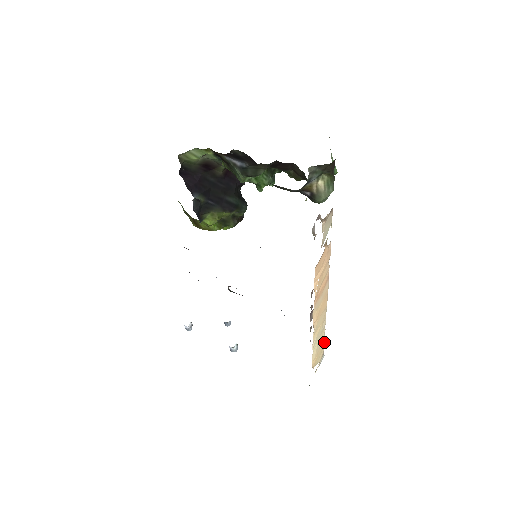
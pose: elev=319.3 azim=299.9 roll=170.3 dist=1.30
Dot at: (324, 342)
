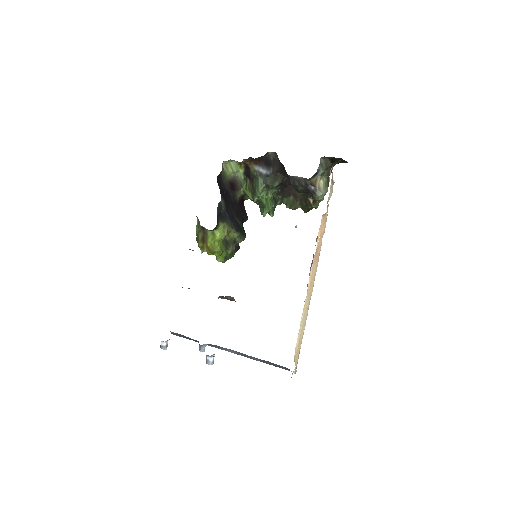
Dot at: occluded
